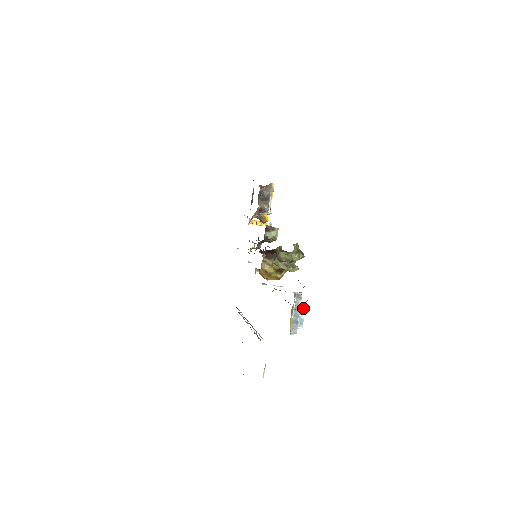
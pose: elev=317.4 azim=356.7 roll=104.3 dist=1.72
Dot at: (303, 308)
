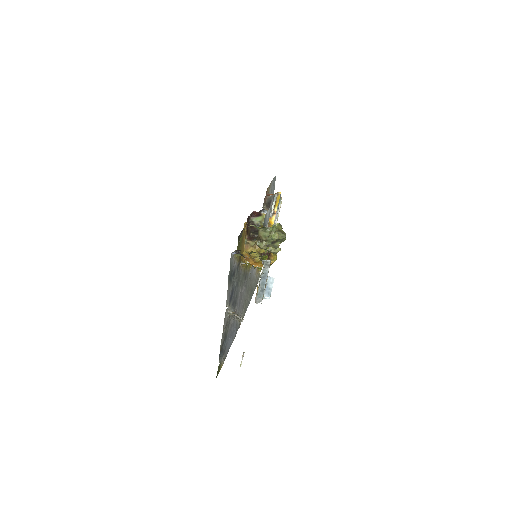
Dot at: (272, 278)
